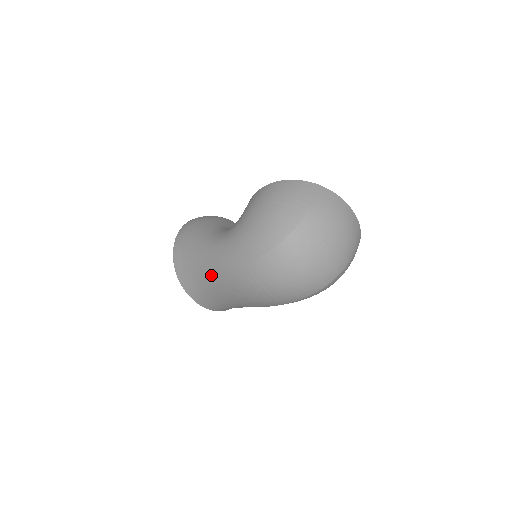
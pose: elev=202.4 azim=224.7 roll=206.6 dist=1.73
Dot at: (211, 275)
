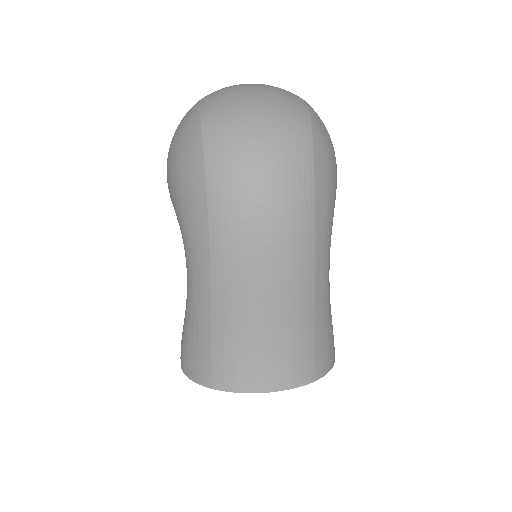
Dot at: (220, 305)
